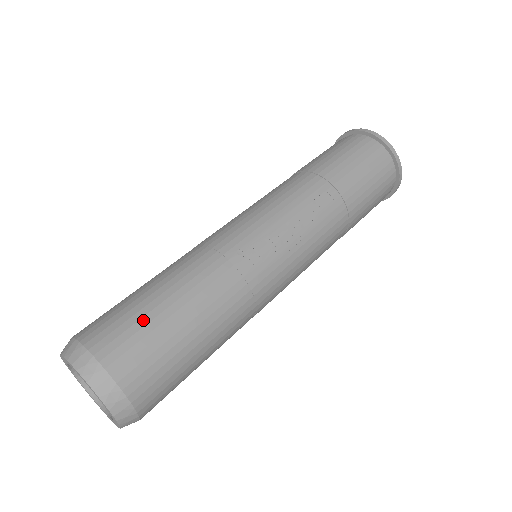
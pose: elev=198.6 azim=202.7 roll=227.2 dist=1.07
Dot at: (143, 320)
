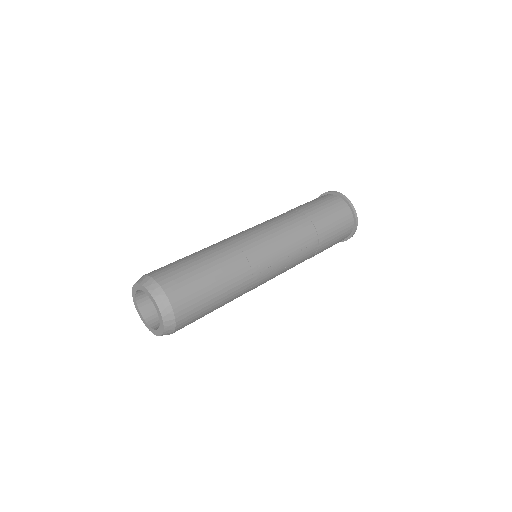
Dot at: (200, 292)
